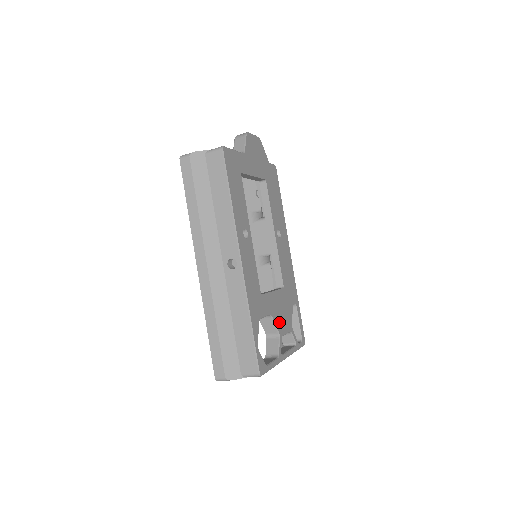
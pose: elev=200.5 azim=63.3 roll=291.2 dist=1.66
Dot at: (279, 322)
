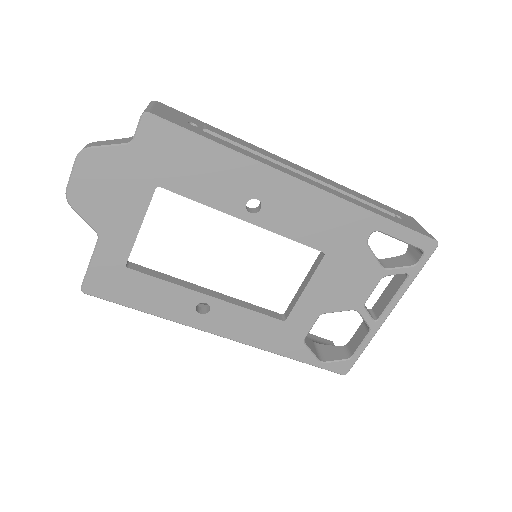
Dot at: (345, 300)
